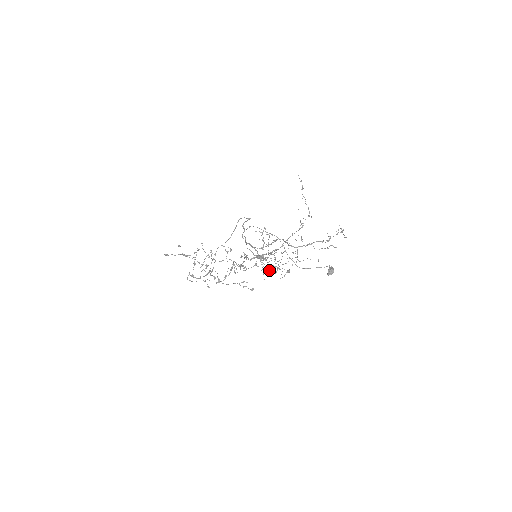
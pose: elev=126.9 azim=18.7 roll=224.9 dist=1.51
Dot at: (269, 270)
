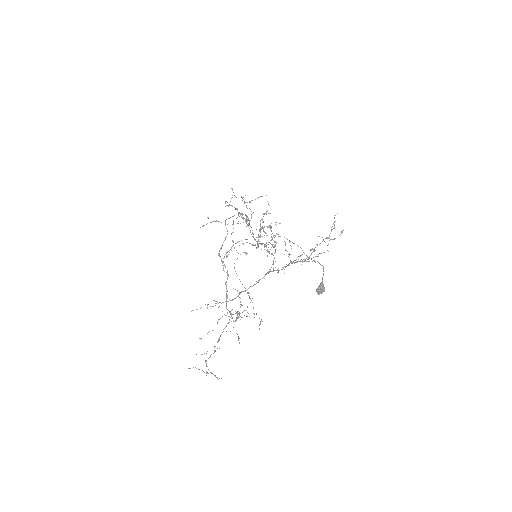
Dot at: occluded
